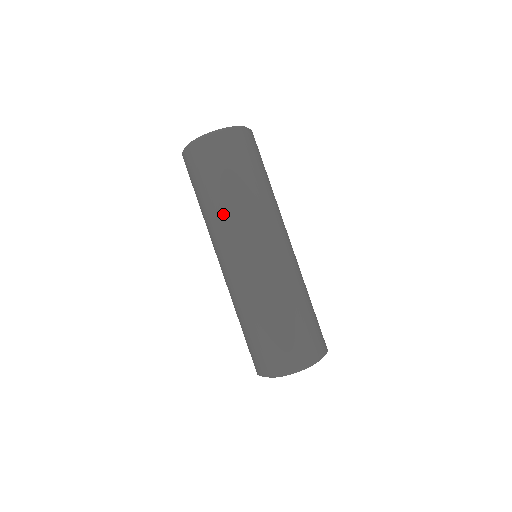
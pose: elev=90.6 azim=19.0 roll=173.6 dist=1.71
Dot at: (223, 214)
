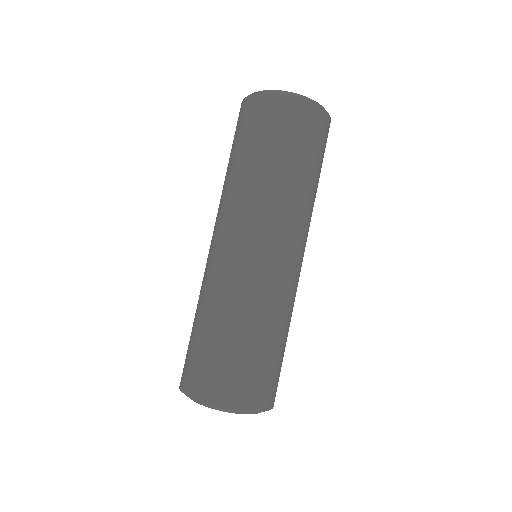
Dot at: (224, 187)
